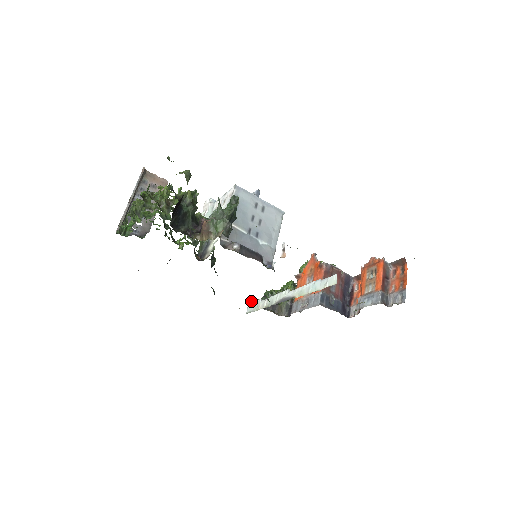
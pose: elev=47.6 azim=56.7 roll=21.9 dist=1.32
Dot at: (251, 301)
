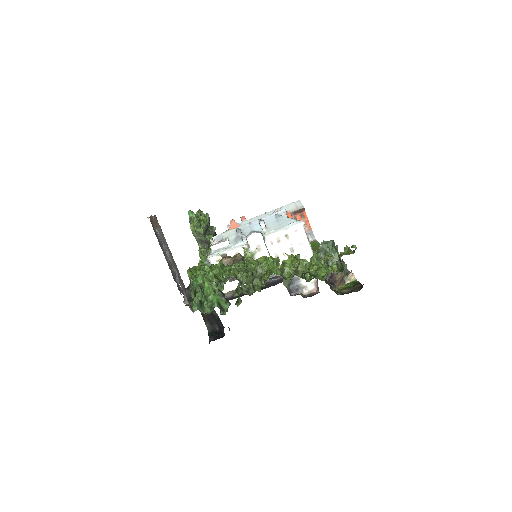
Dot at: occluded
